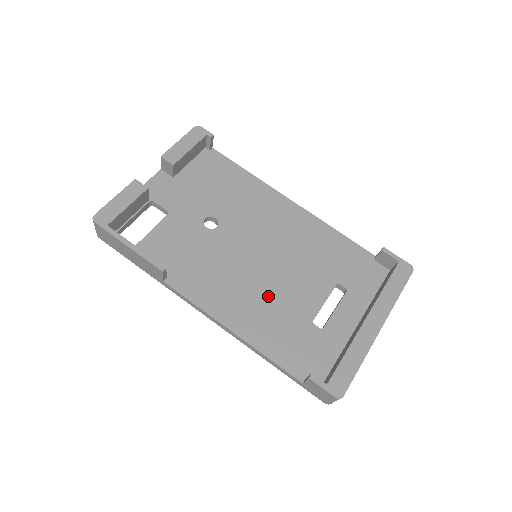
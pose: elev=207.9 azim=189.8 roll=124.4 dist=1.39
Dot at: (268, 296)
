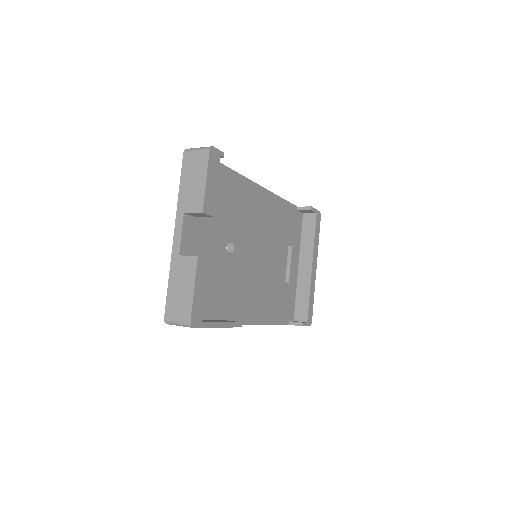
Dot at: (268, 283)
